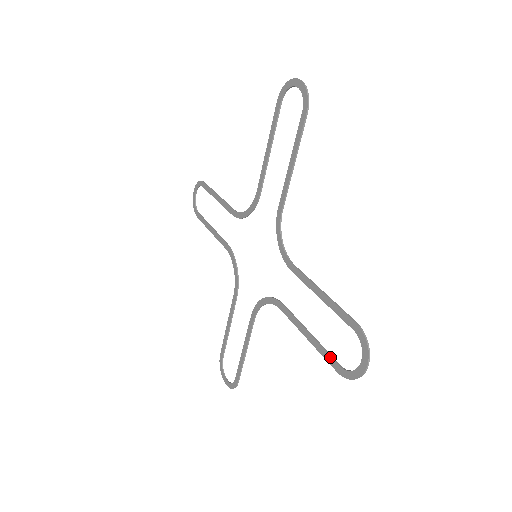
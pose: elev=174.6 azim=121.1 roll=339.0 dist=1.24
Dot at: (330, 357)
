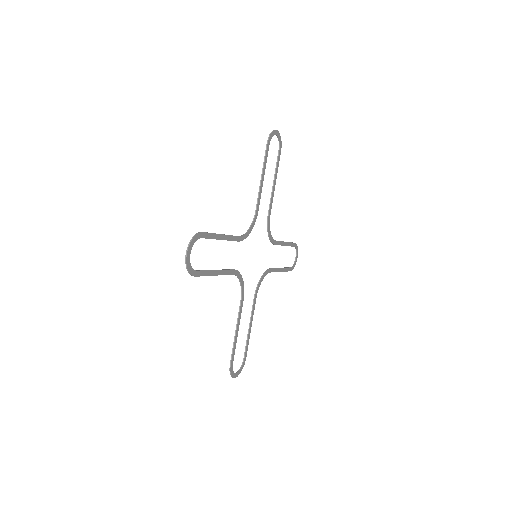
Dot at: (201, 271)
